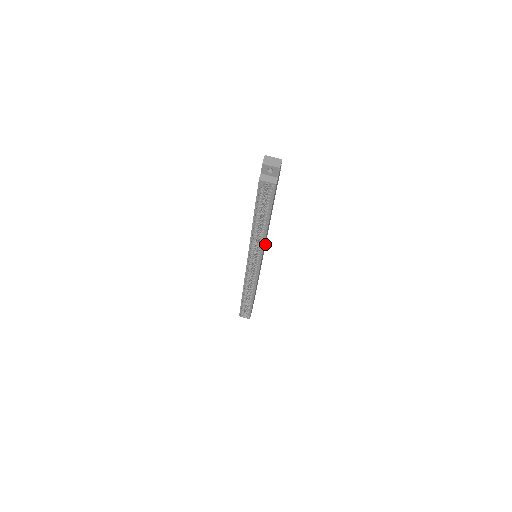
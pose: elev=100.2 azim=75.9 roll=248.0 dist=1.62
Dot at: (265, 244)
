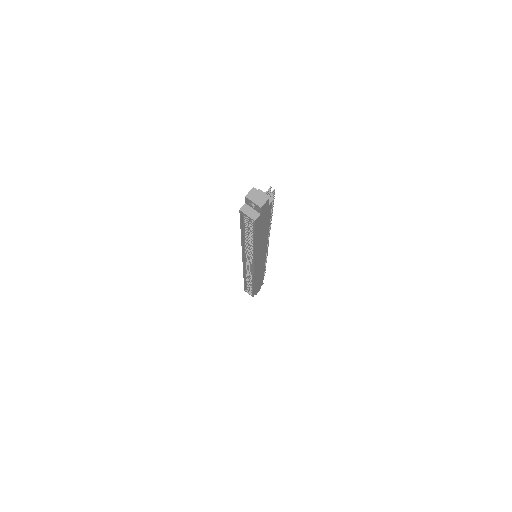
Dot at: (265, 250)
